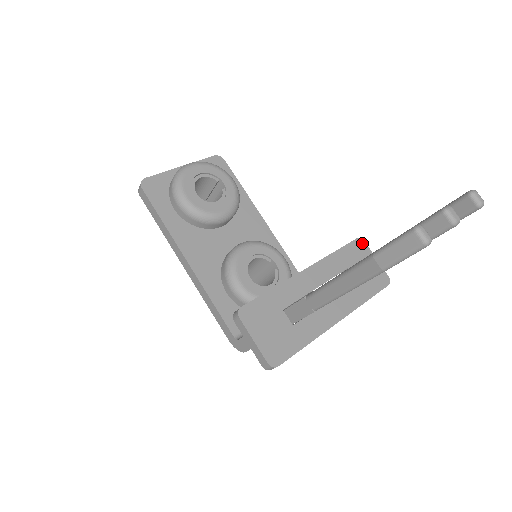
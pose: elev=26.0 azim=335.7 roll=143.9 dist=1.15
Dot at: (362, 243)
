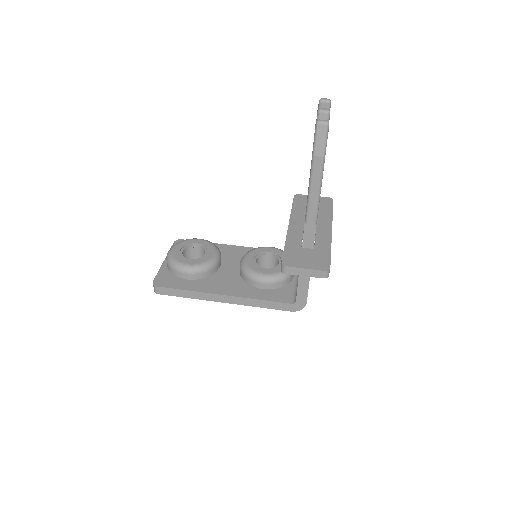
Dot at: (299, 196)
